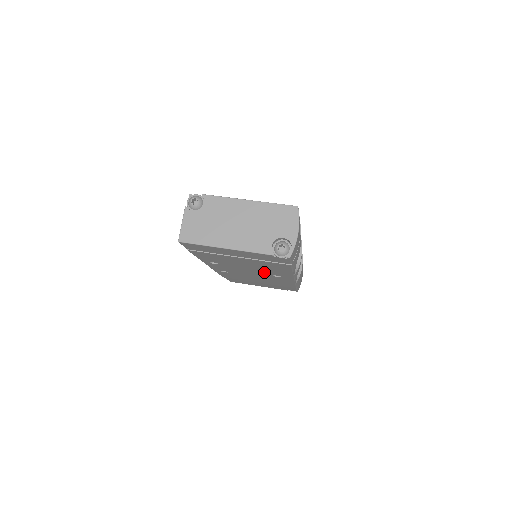
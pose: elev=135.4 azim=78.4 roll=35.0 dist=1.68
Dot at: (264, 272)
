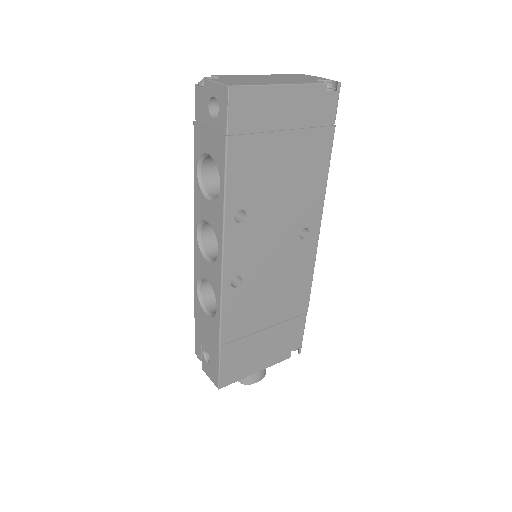
Dot at: (293, 219)
